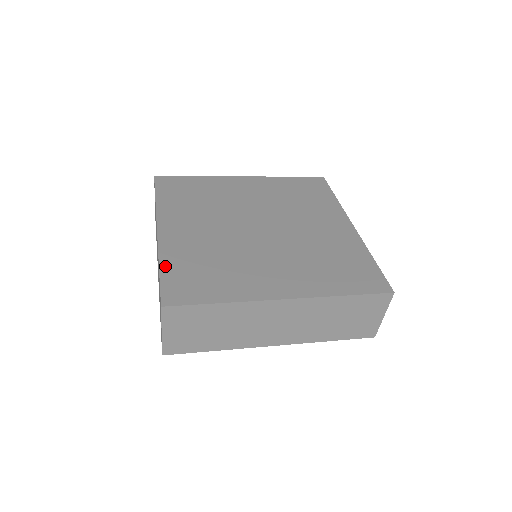
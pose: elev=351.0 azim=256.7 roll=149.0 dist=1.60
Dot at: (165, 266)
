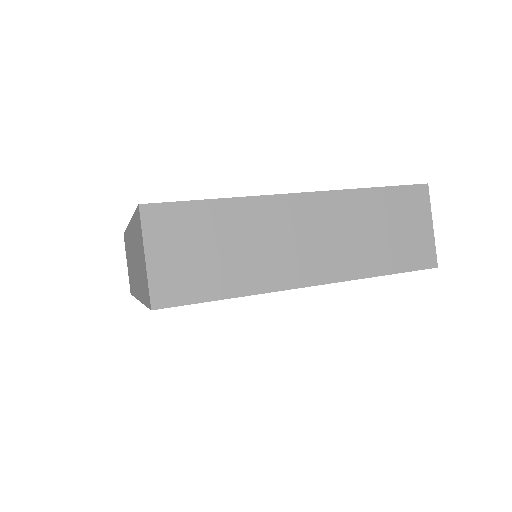
Dot at: occluded
